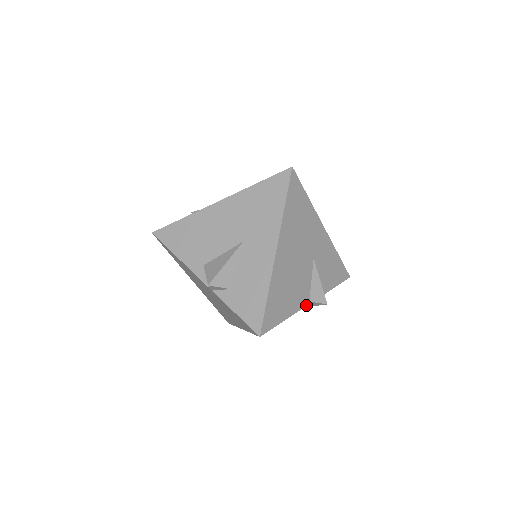
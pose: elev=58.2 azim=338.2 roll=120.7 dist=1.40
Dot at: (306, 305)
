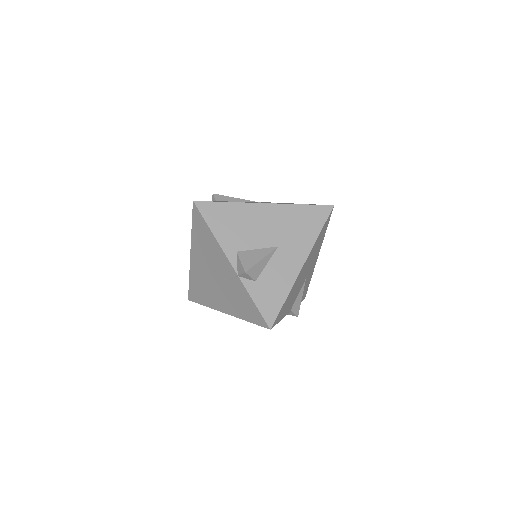
Dot at: occluded
